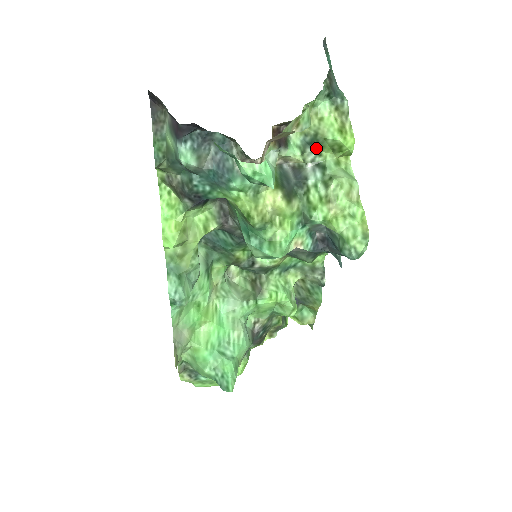
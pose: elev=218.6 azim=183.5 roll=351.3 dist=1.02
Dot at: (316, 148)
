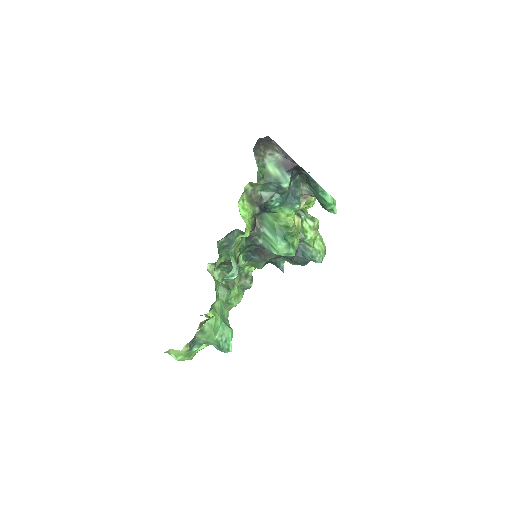
Dot at: occluded
